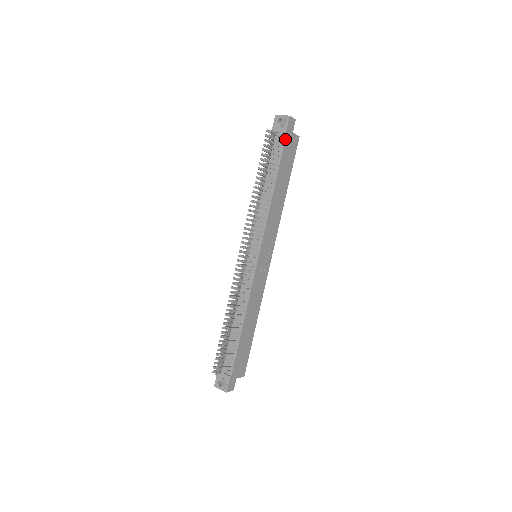
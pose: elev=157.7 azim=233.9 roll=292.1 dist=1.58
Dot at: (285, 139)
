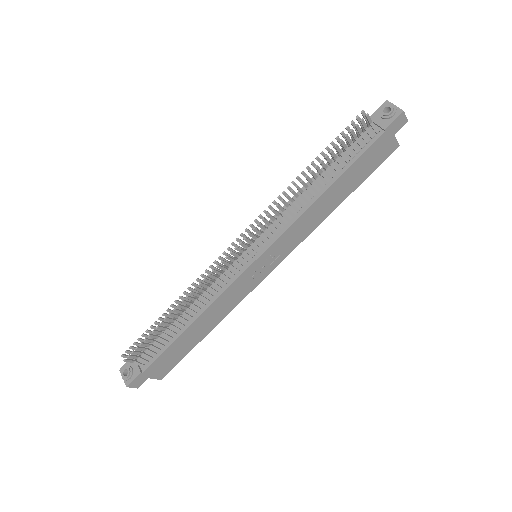
Dot at: (379, 137)
